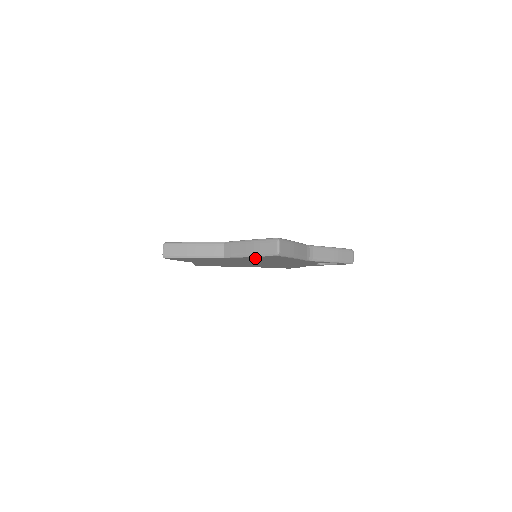
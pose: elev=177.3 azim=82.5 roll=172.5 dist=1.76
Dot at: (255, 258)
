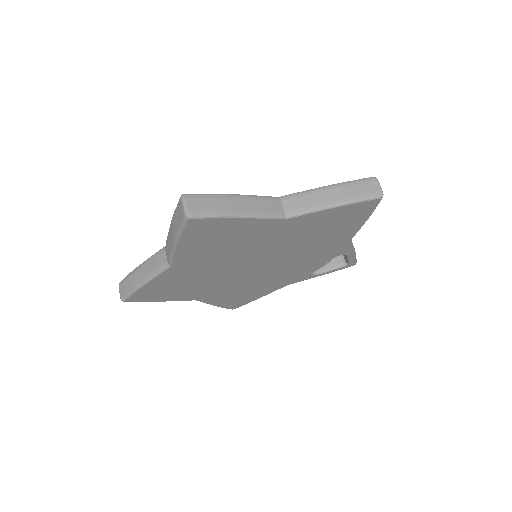
Dot at: (324, 219)
